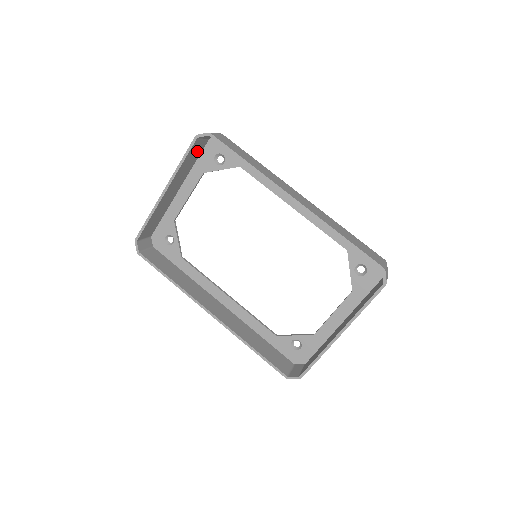
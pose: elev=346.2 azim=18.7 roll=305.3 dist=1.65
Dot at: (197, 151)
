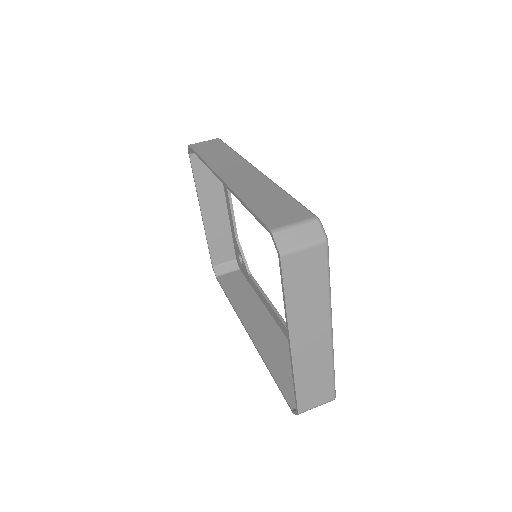
Dot at: occluded
